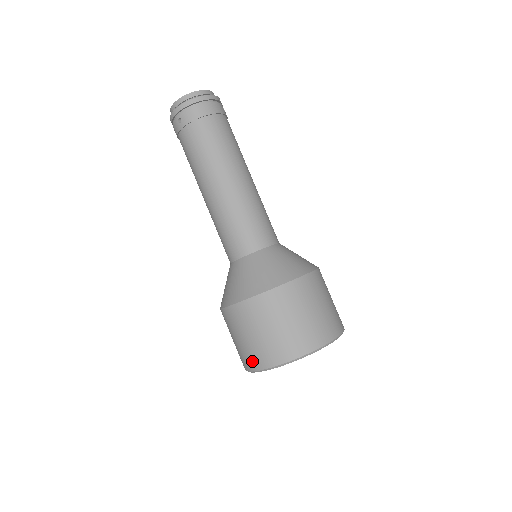
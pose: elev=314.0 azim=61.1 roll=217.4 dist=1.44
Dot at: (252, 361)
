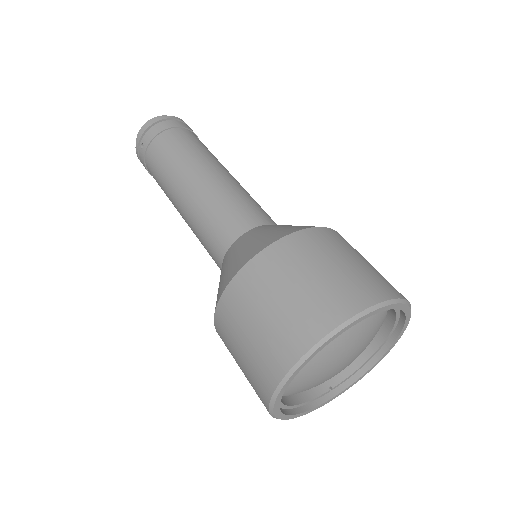
Dot at: (264, 376)
